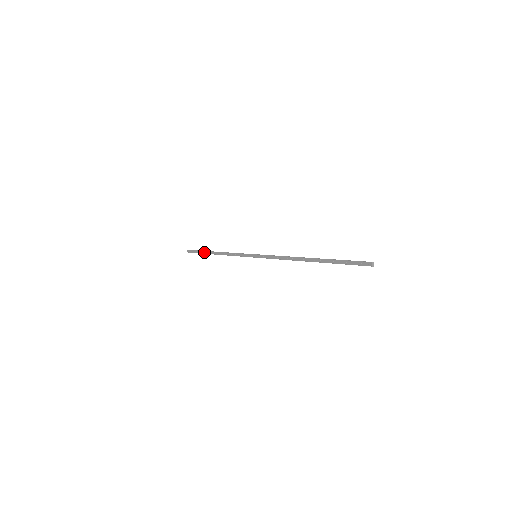
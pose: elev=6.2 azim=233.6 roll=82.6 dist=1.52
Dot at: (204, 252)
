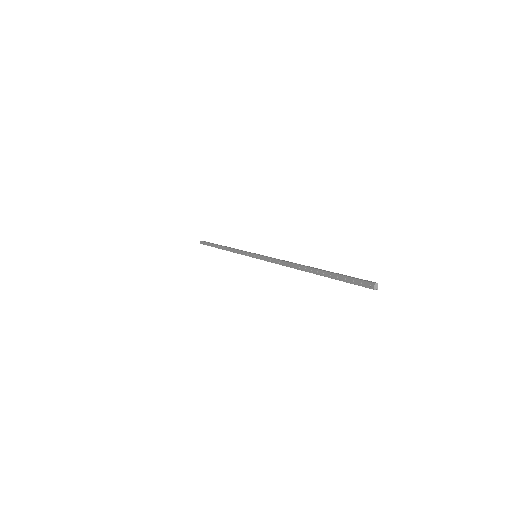
Dot at: (213, 245)
